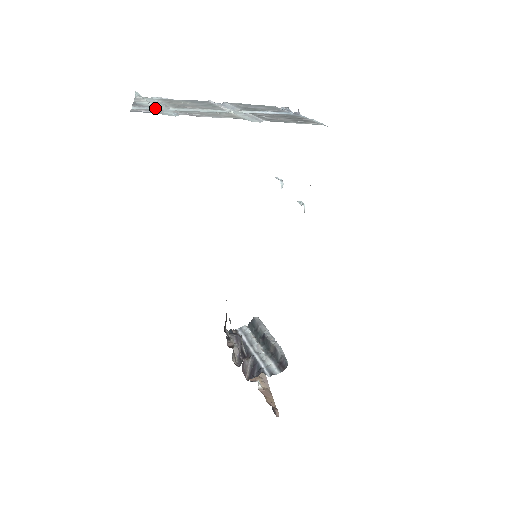
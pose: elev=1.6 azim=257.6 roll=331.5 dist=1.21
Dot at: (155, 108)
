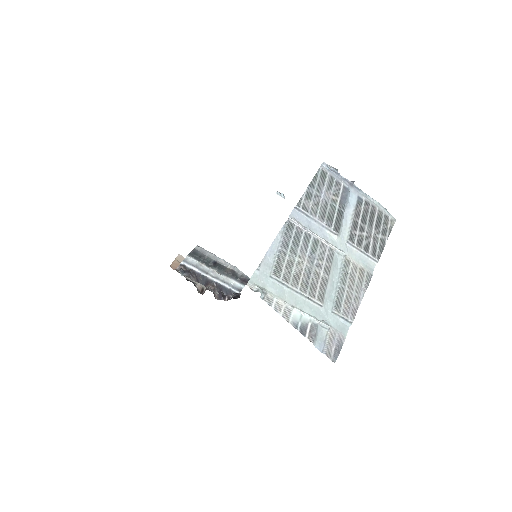
Dot at: (328, 328)
